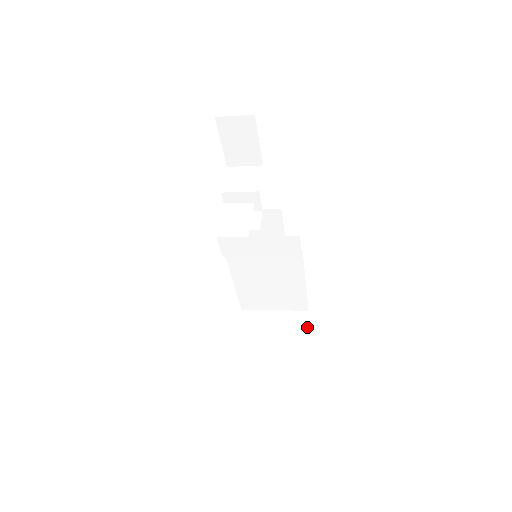
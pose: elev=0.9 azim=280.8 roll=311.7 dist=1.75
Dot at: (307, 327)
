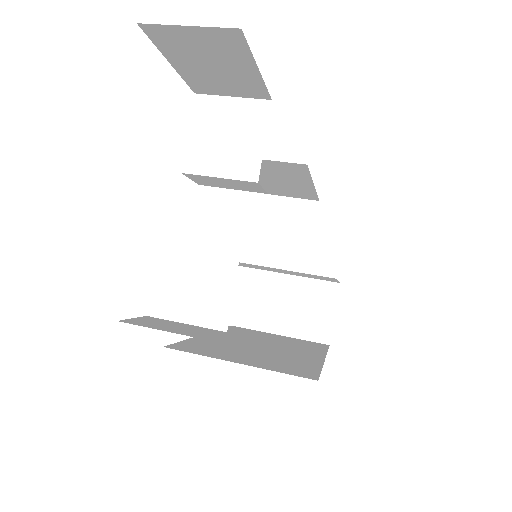
Dot at: (334, 311)
